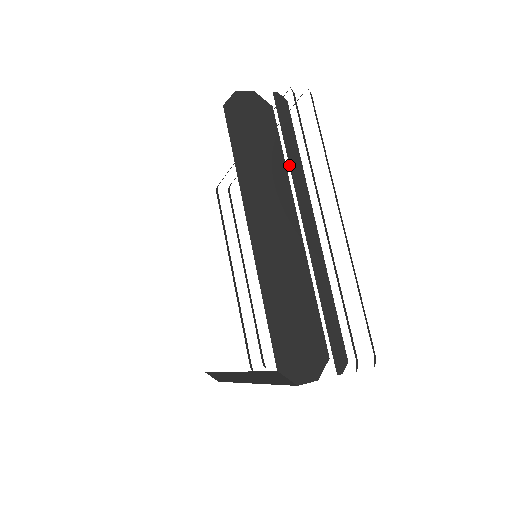
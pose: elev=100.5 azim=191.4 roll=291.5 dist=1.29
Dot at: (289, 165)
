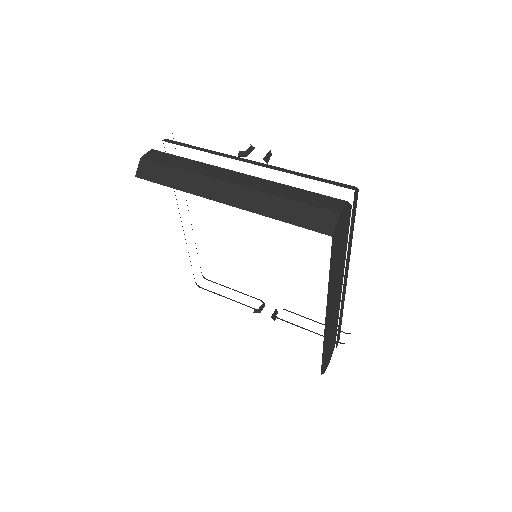
Dot at: (348, 248)
